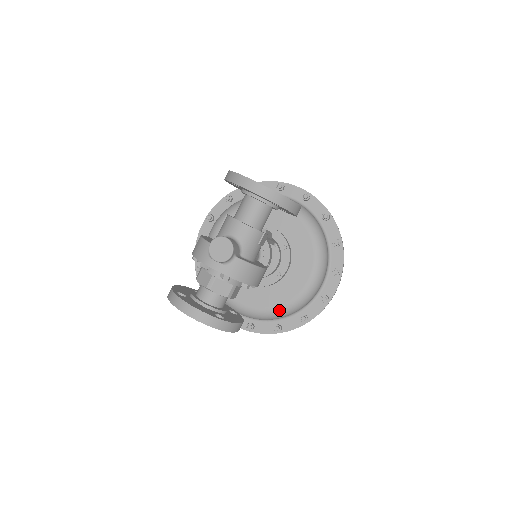
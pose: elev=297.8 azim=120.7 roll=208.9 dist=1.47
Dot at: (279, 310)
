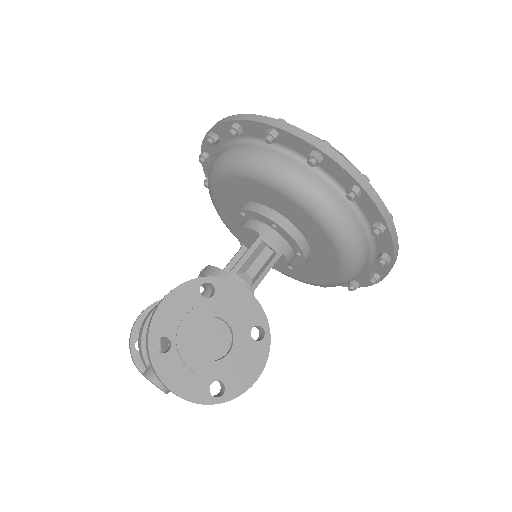
Dot at: (293, 278)
